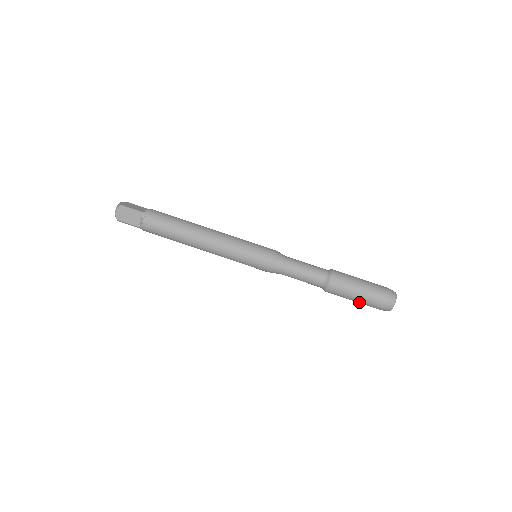
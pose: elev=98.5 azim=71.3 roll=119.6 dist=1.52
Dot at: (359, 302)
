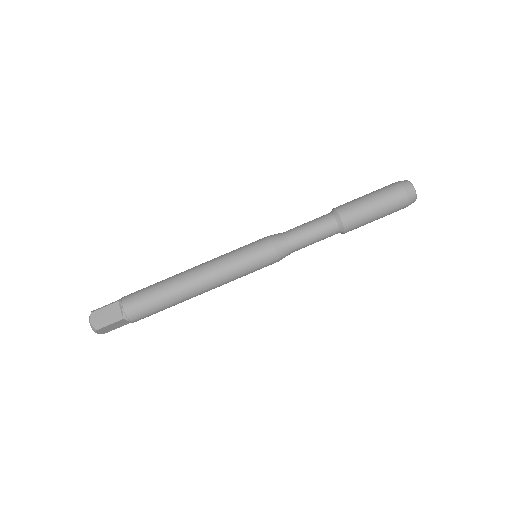
Dot at: (382, 209)
